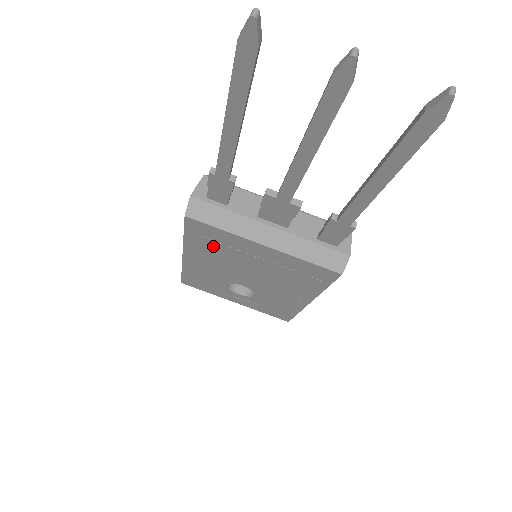
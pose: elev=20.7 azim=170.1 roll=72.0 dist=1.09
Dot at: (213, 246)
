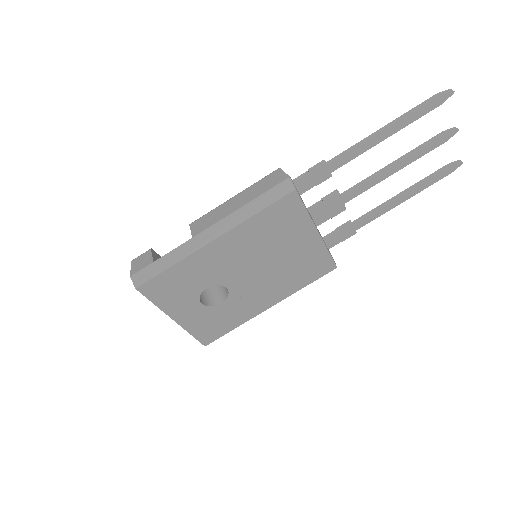
Dot at: (272, 229)
